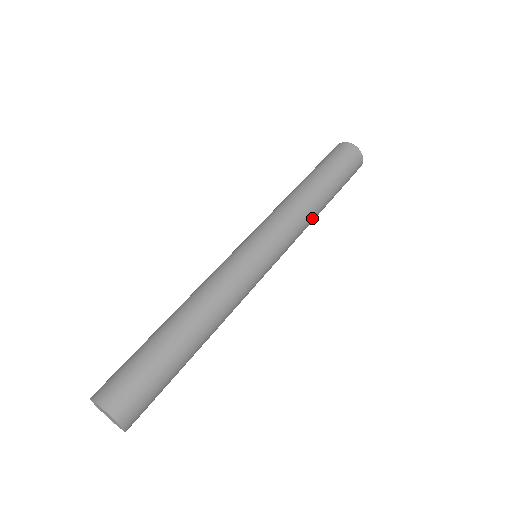
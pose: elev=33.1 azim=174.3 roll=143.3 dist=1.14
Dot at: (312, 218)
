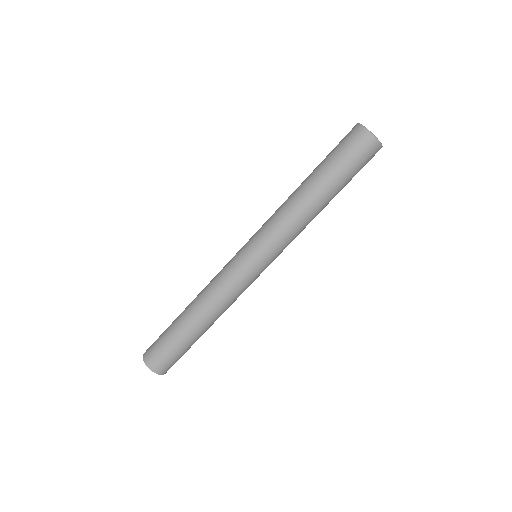
Dot at: (309, 220)
